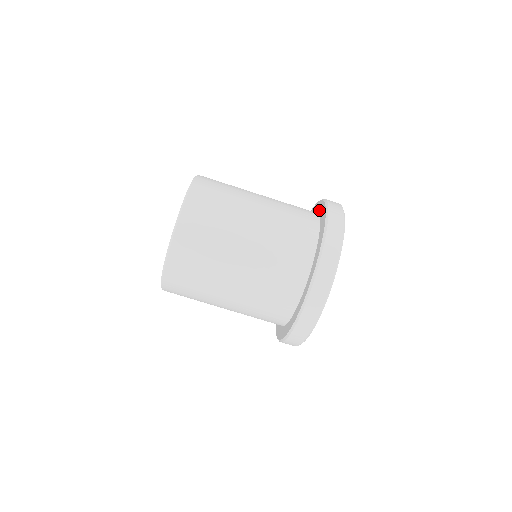
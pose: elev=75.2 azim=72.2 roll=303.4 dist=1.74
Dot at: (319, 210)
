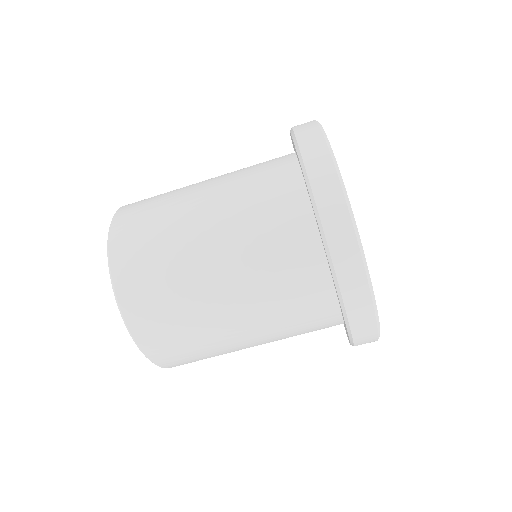
Dot at: occluded
